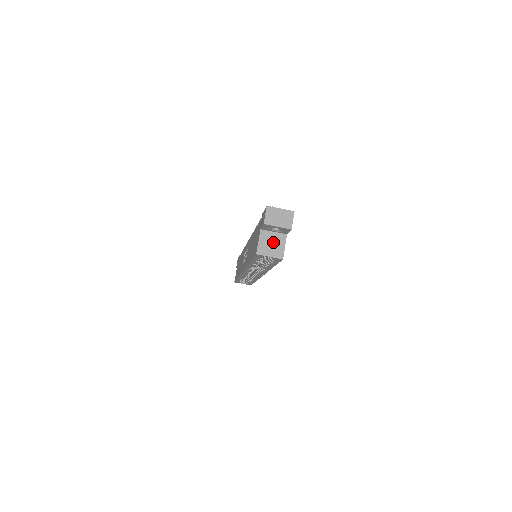
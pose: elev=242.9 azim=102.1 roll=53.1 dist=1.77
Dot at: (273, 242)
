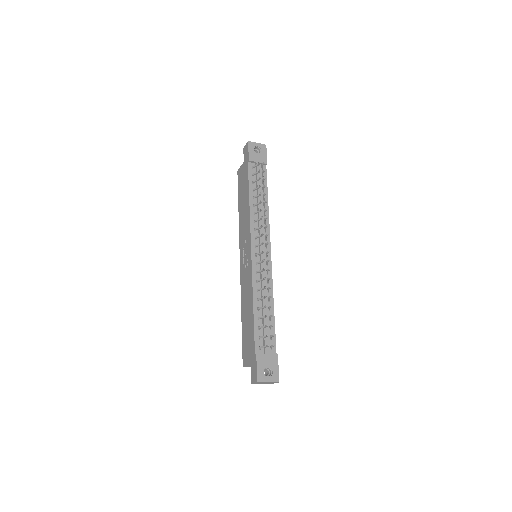
Dot at: occluded
